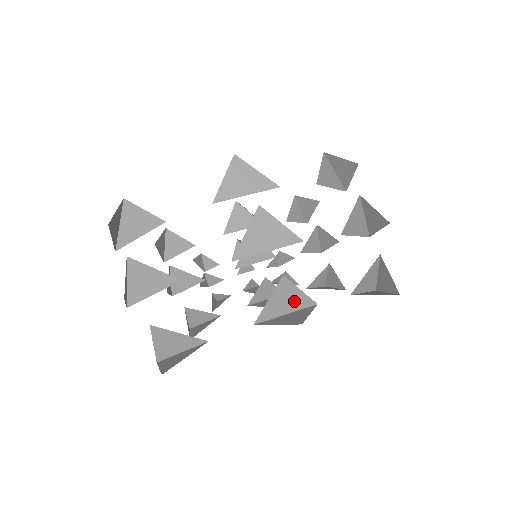
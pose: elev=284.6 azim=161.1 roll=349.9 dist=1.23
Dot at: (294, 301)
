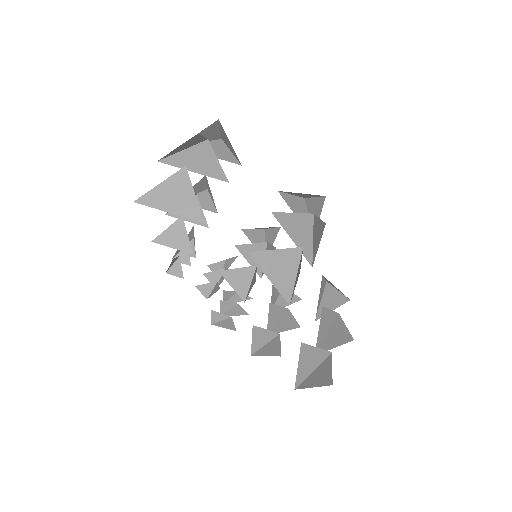
Dot at: (284, 278)
